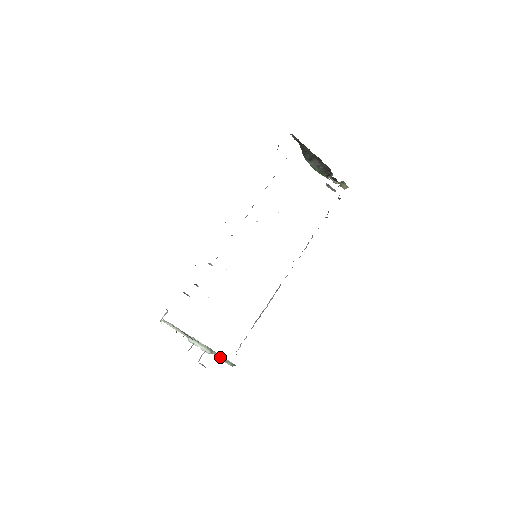
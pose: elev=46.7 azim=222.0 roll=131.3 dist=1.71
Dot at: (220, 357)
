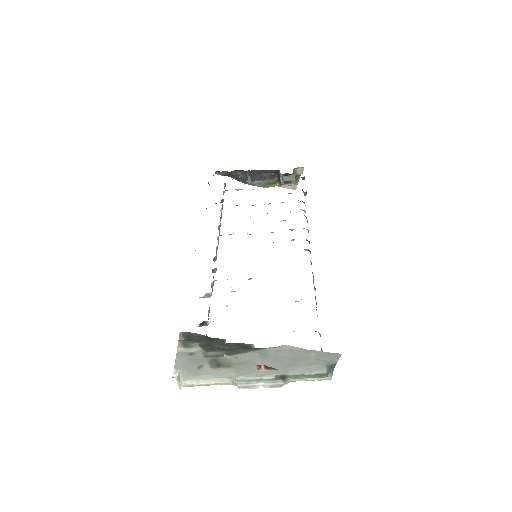
Dot at: (302, 376)
